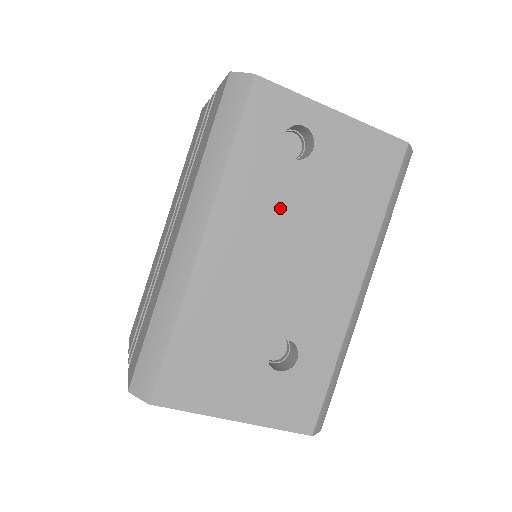
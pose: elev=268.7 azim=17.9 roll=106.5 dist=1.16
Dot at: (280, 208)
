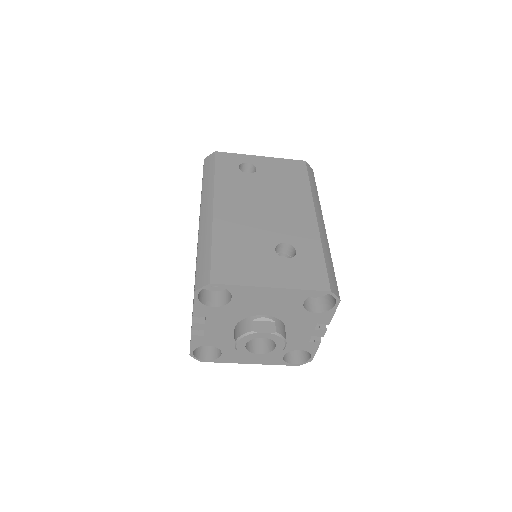
Dot at: (250, 191)
